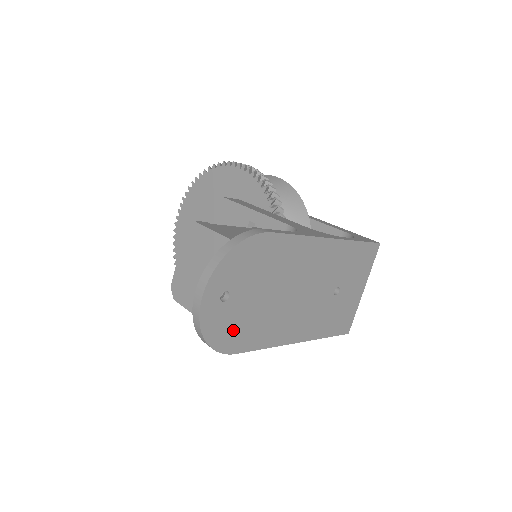
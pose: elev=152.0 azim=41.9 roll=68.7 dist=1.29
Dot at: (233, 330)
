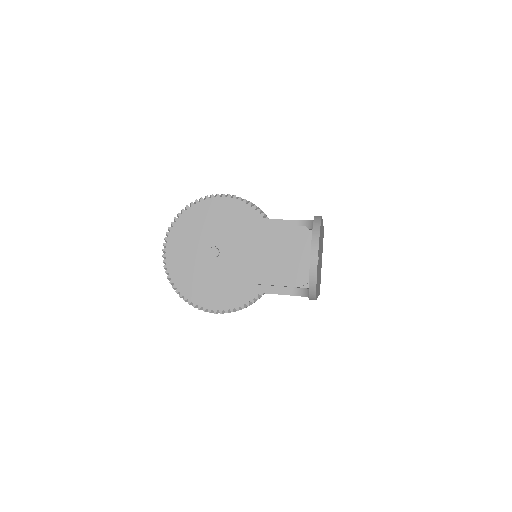
Dot at: (317, 282)
